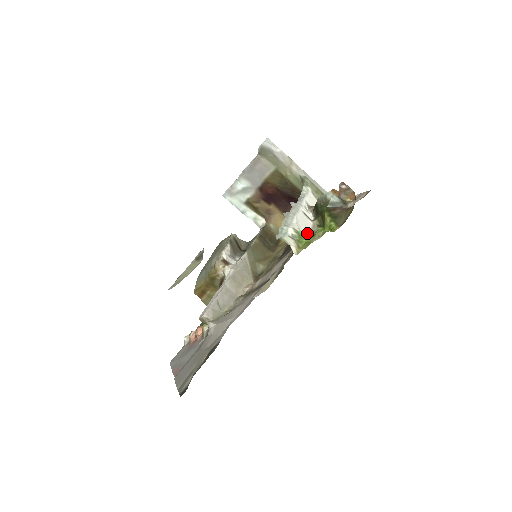
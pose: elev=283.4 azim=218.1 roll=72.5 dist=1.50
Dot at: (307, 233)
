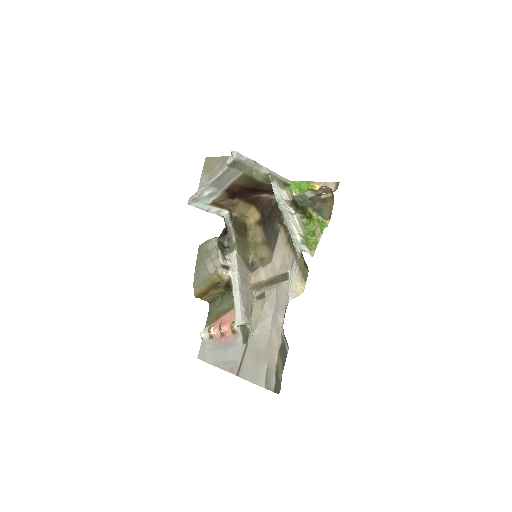
Dot at: (299, 229)
